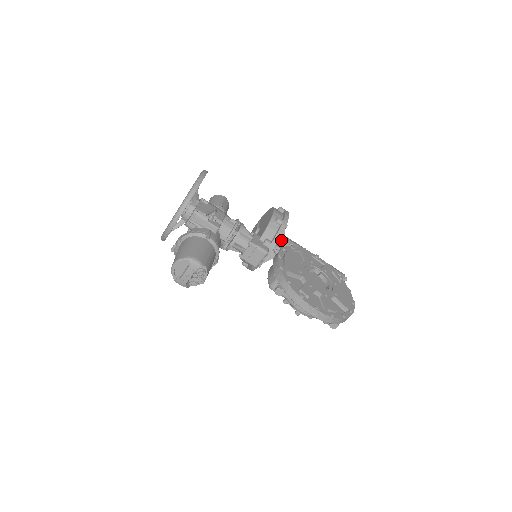
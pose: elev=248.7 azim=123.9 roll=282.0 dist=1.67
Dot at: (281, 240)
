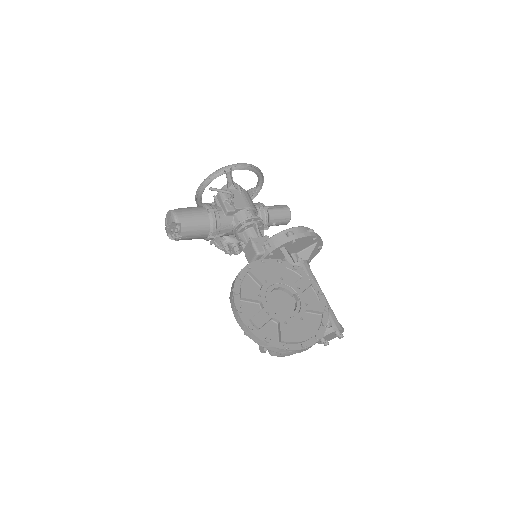
Dot at: (286, 254)
